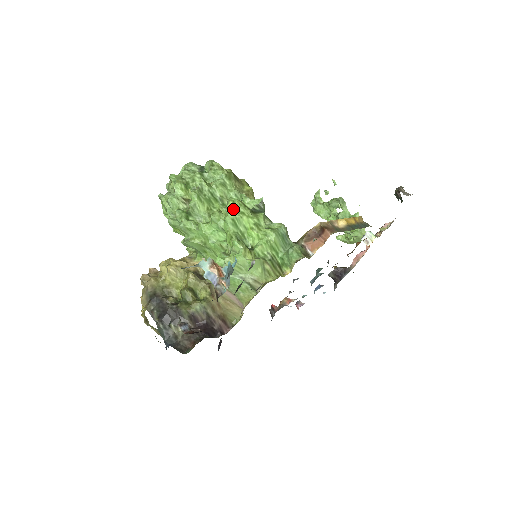
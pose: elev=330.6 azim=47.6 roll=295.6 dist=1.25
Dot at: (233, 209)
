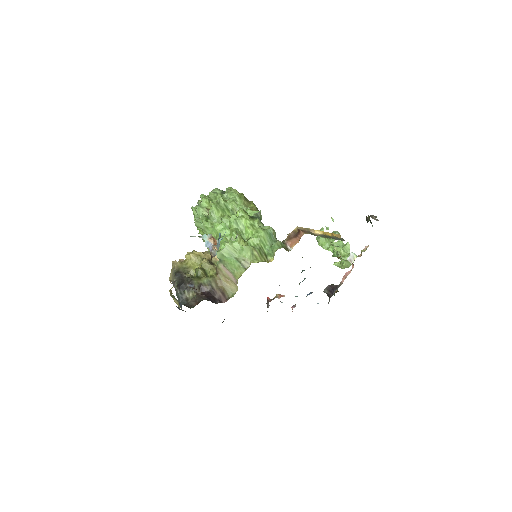
Dot at: occluded
